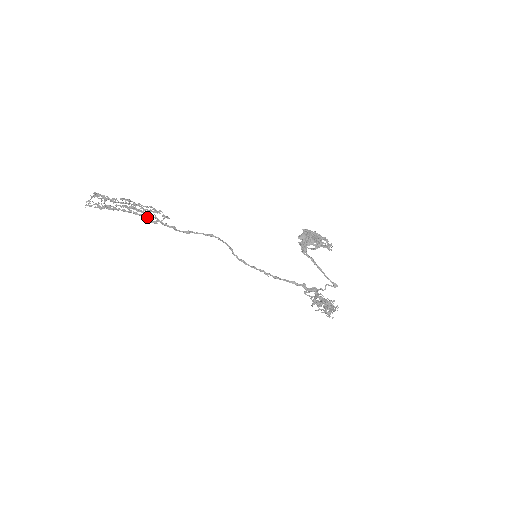
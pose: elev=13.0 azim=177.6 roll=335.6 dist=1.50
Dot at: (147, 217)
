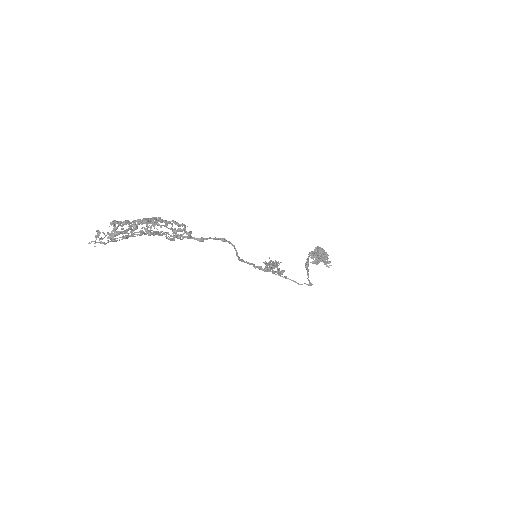
Dot at: (166, 235)
